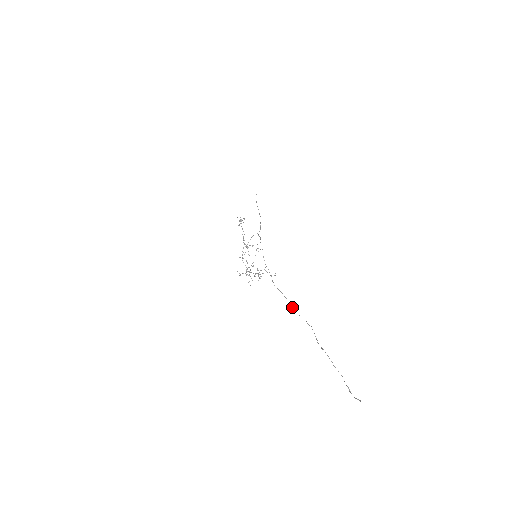
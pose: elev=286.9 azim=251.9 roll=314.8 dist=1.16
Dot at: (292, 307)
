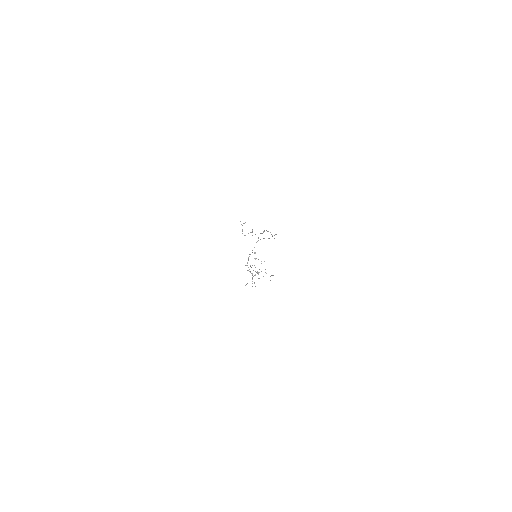
Dot at: occluded
